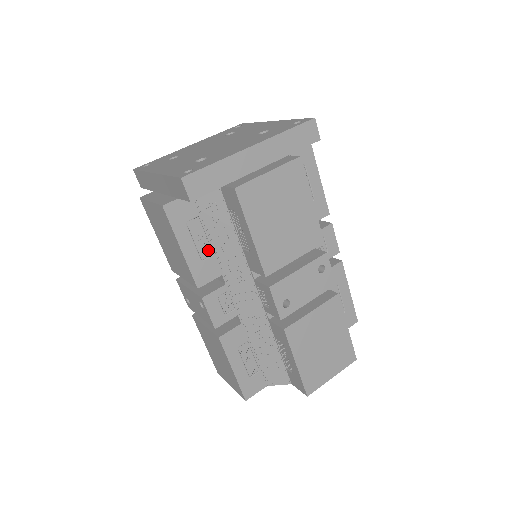
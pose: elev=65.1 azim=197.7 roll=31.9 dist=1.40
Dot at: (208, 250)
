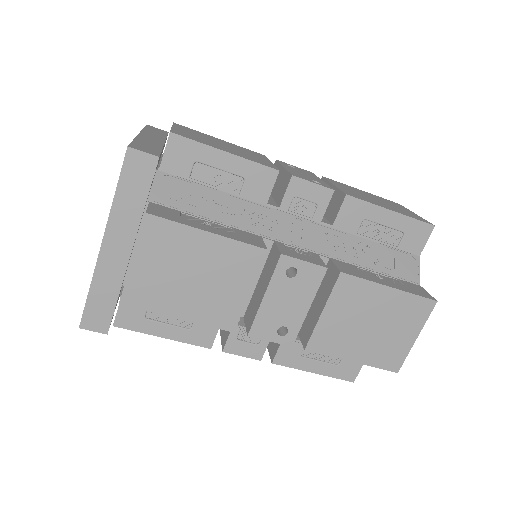
Dot at: occluded
